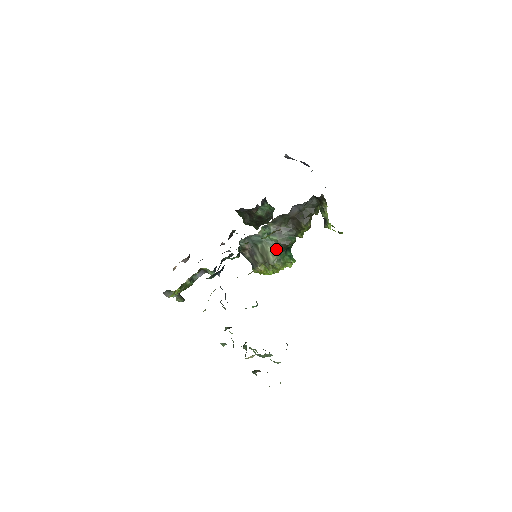
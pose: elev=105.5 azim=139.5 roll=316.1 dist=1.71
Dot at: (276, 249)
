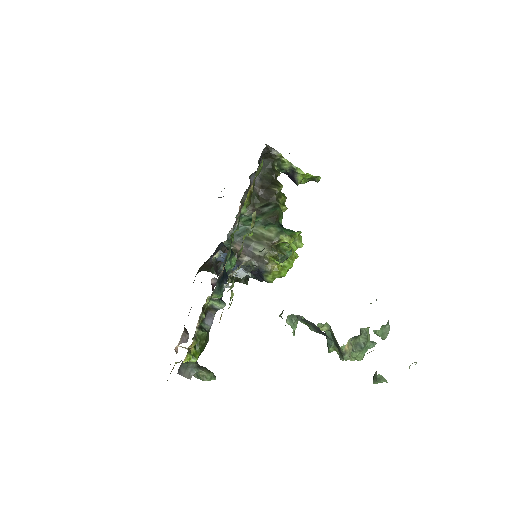
Dot at: (268, 225)
